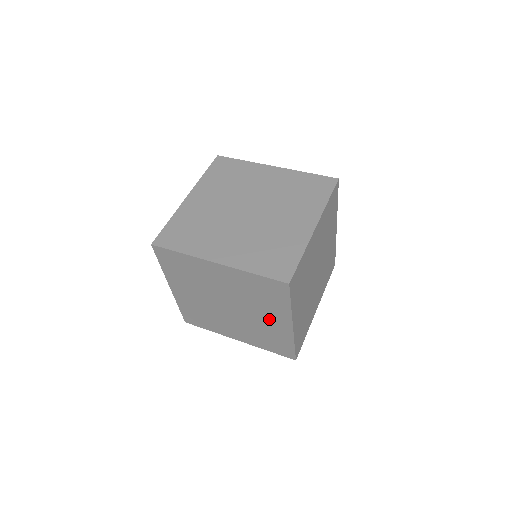
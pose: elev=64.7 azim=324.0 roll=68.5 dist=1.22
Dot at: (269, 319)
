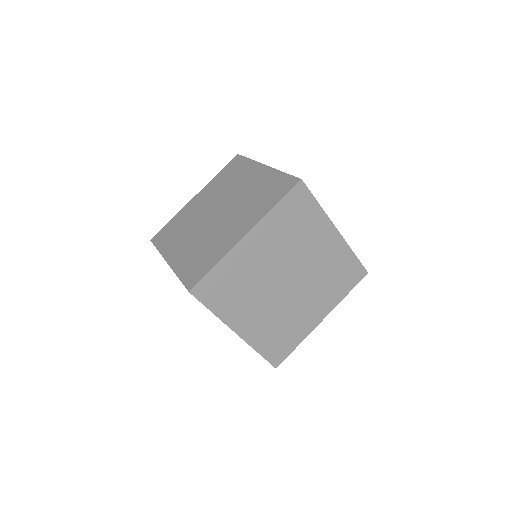
Dot at: (235, 226)
